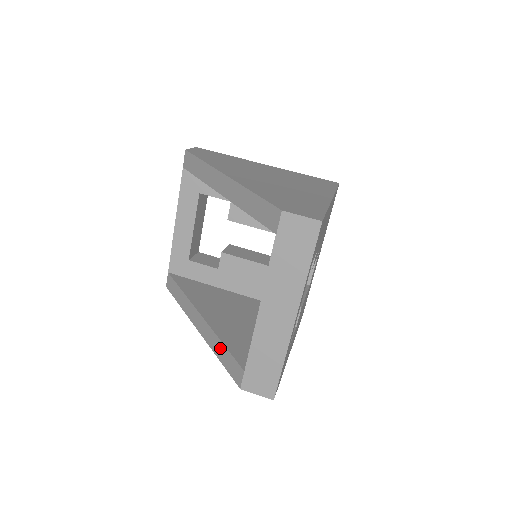
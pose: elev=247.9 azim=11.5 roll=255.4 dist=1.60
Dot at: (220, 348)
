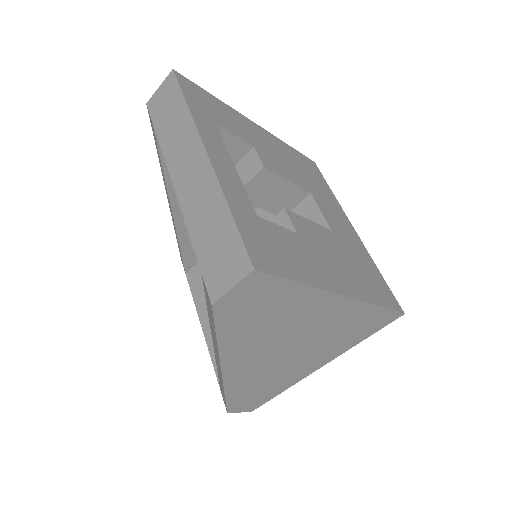
Dot at: (211, 324)
